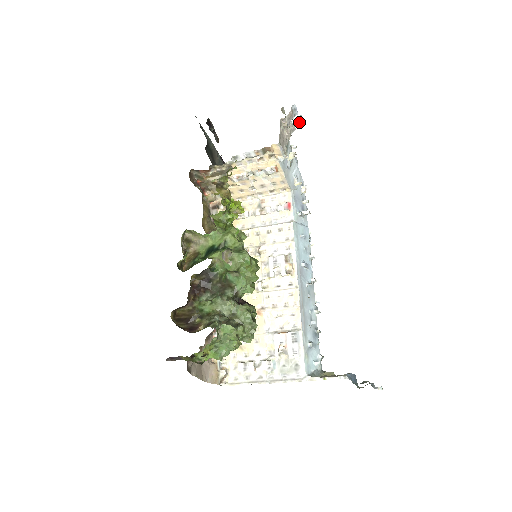
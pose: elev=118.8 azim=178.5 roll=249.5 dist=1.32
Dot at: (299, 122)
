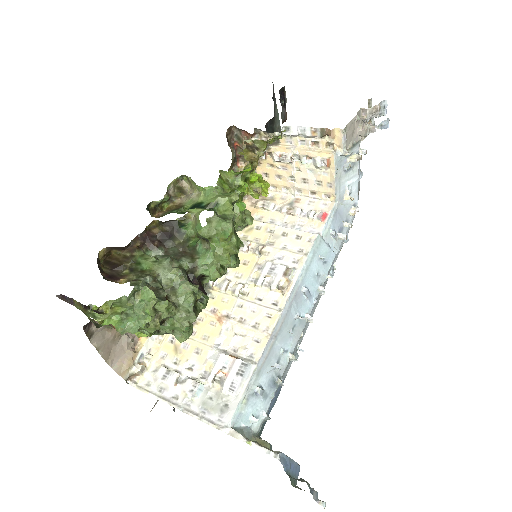
Dot at: (383, 127)
